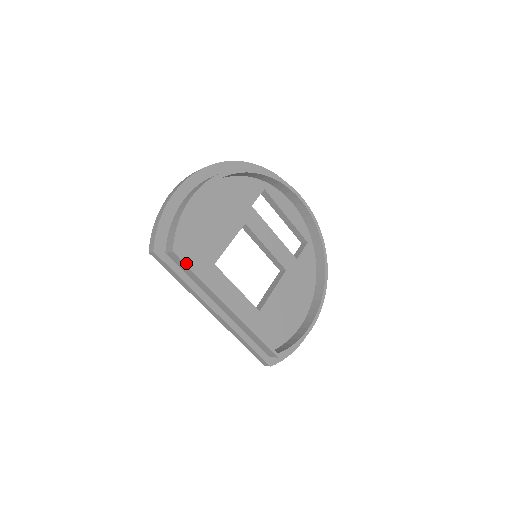
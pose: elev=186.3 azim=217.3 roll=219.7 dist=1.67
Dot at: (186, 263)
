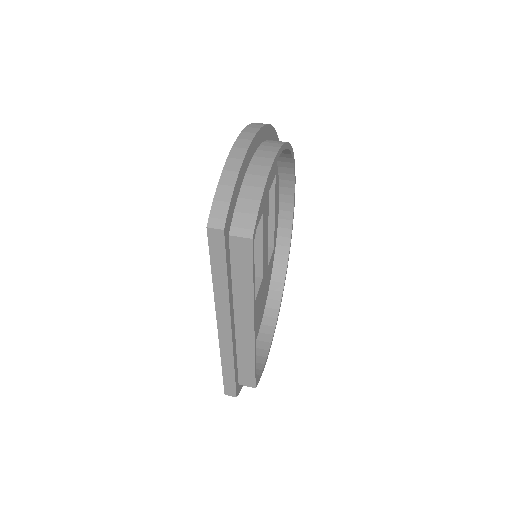
Dot at: (253, 258)
